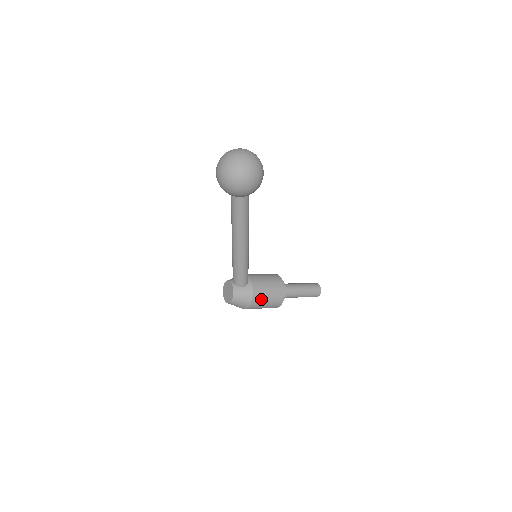
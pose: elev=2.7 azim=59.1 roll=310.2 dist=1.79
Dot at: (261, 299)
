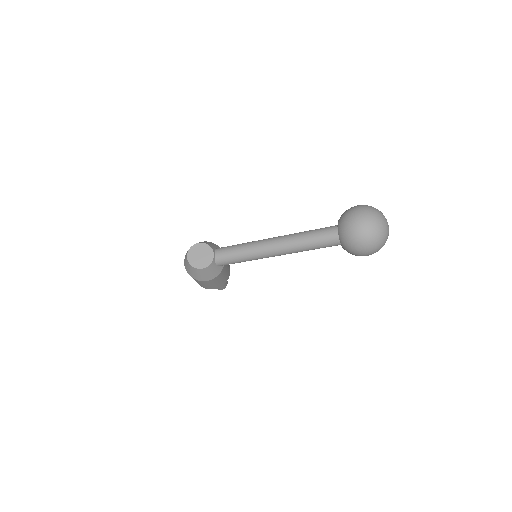
Dot at: (213, 282)
